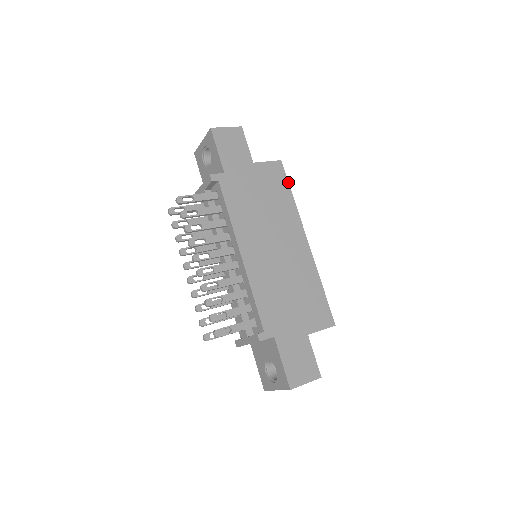
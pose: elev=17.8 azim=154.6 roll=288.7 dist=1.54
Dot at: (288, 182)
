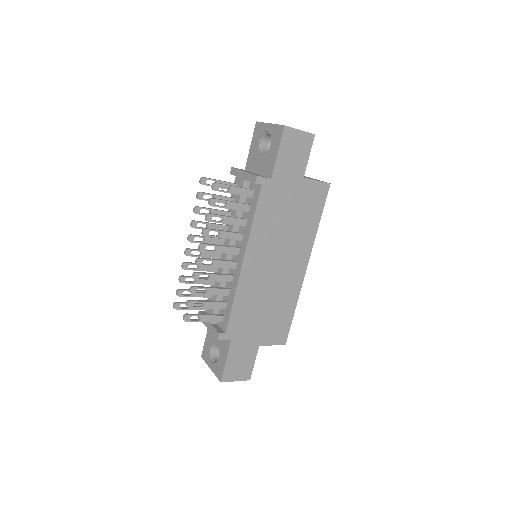
Dot at: (323, 208)
